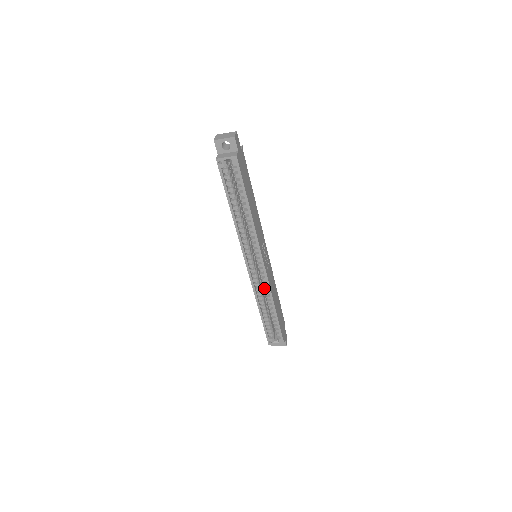
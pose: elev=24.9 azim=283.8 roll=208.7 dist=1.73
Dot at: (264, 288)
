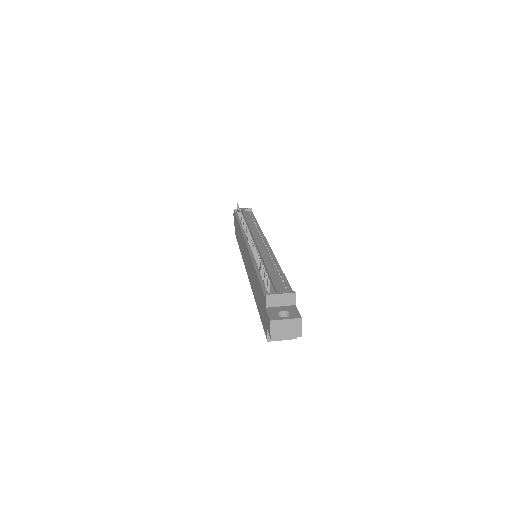
Dot at: occluded
